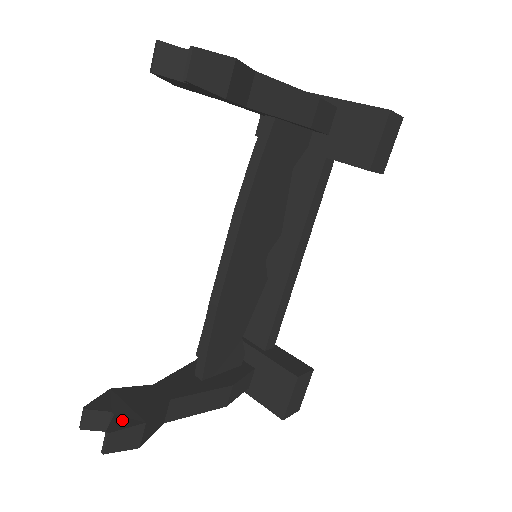
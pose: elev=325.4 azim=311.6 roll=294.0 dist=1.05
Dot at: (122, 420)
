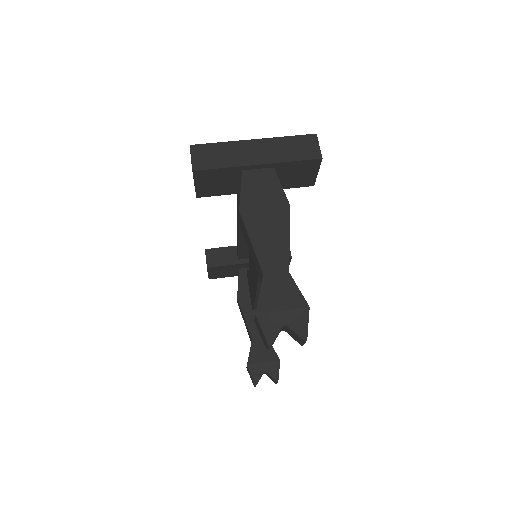
Dot at: (273, 371)
